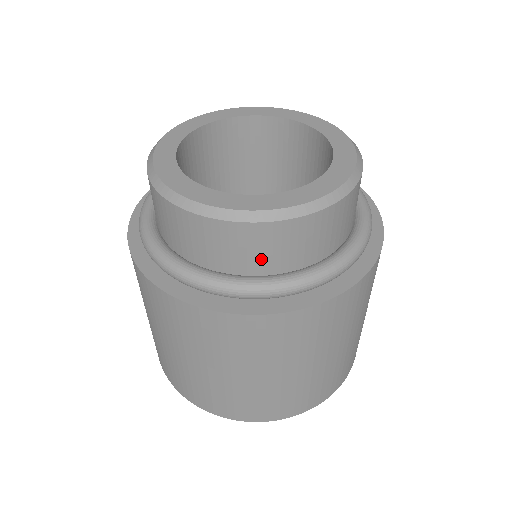
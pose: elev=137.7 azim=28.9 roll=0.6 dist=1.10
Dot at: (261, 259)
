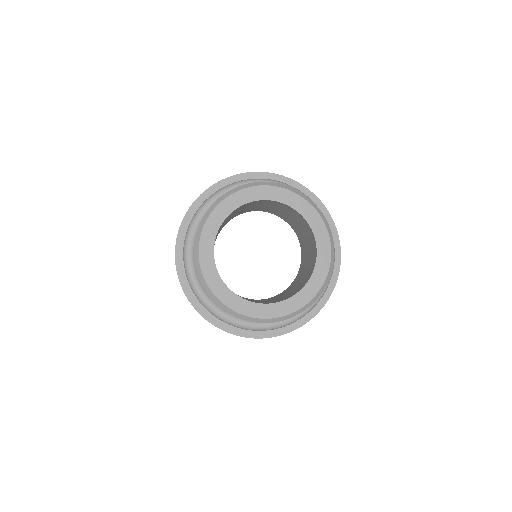
Dot at: occluded
